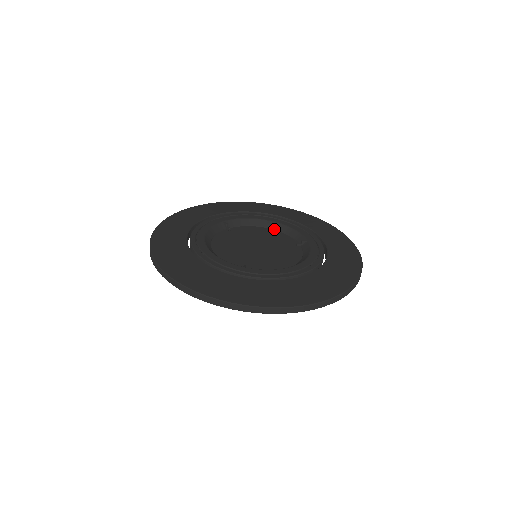
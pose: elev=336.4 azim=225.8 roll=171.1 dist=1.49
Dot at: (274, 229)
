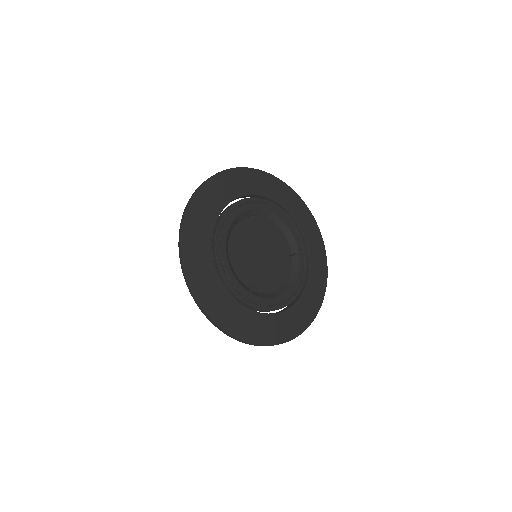
Dot at: (277, 225)
